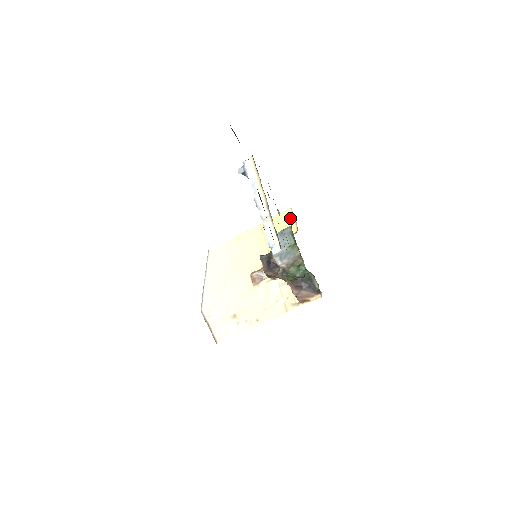
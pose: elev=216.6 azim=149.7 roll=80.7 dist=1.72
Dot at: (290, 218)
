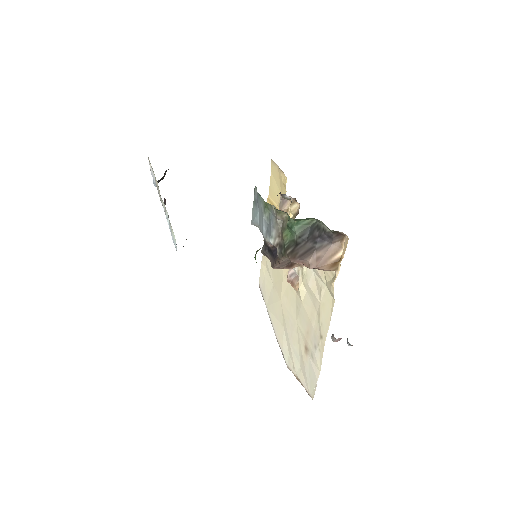
Dot at: (276, 172)
